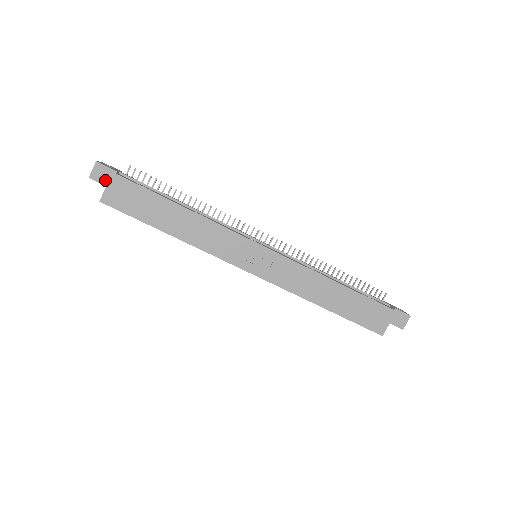
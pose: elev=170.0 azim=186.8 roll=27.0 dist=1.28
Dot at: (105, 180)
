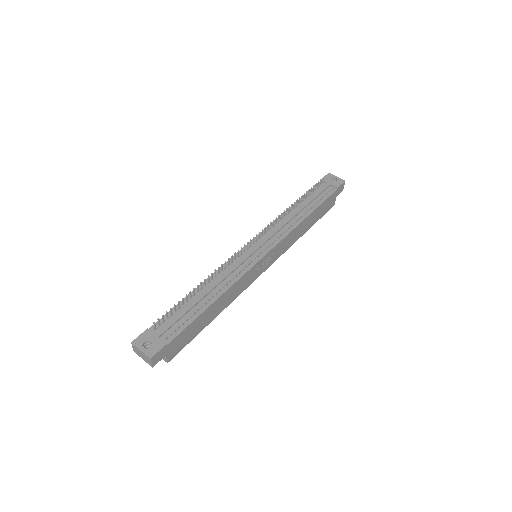
Dot at: (163, 355)
